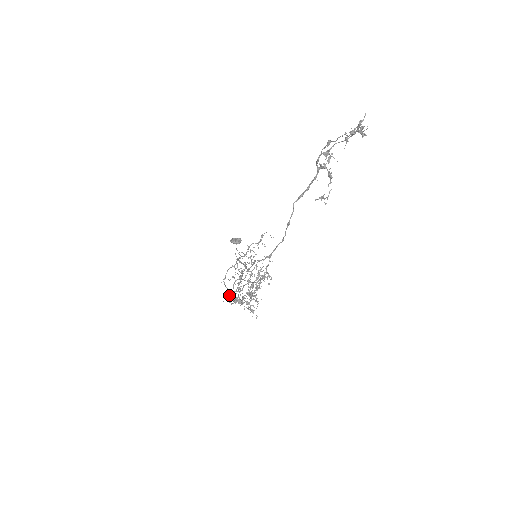
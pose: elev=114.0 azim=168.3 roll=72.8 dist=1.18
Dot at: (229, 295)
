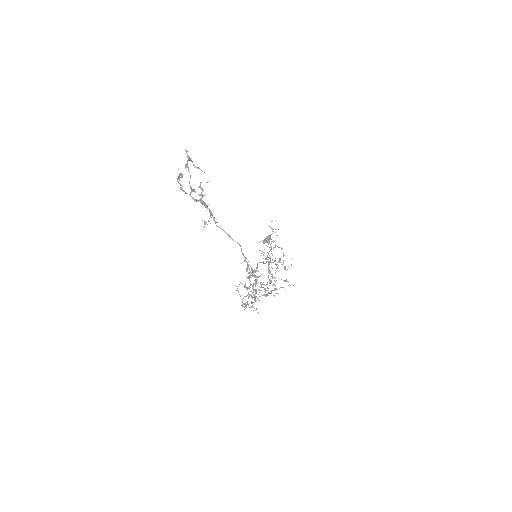
Dot at: (286, 281)
